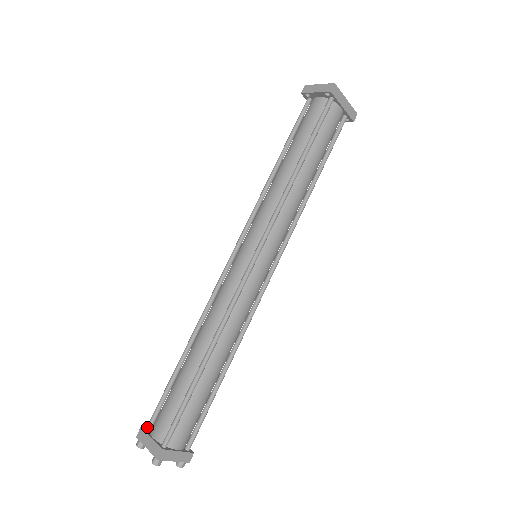
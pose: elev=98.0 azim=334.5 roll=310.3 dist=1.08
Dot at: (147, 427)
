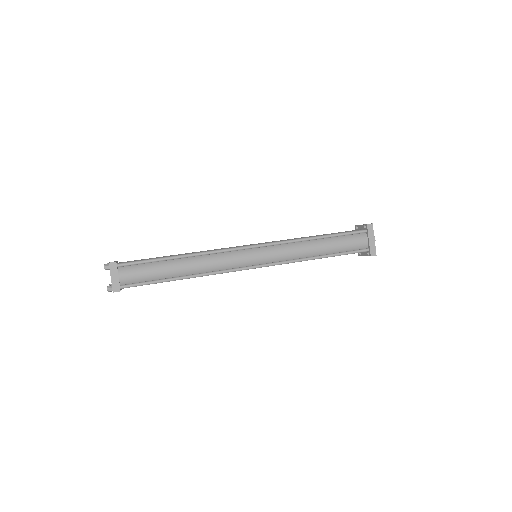
Dot at: occluded
